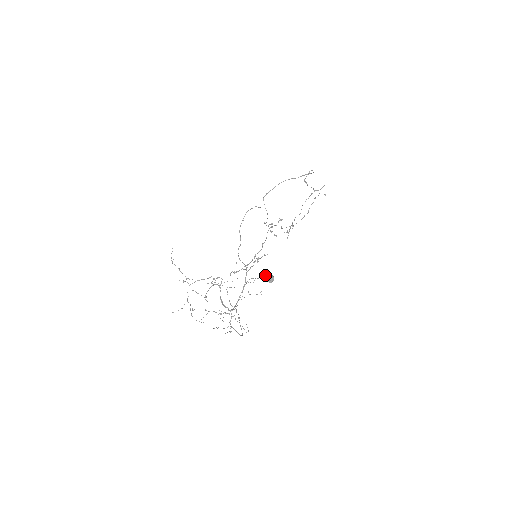
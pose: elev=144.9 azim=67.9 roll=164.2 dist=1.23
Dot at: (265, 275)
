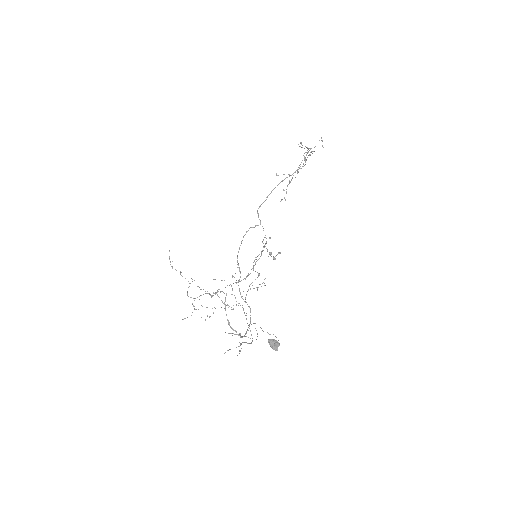
Dot at: (271, 345)
